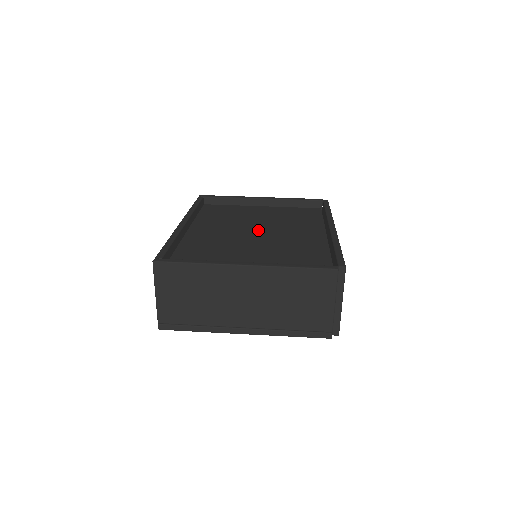
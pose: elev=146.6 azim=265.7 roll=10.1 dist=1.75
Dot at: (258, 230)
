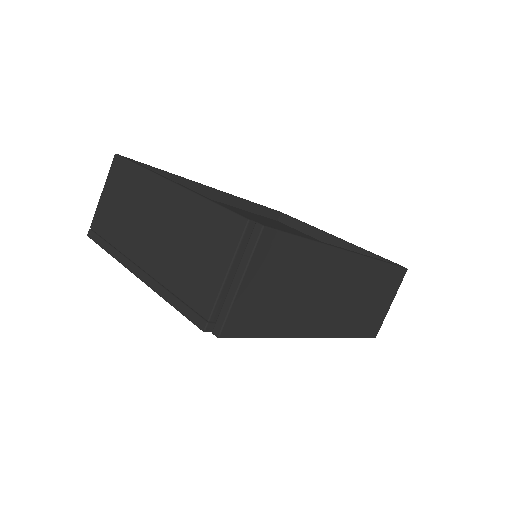
Dot at: occluded
